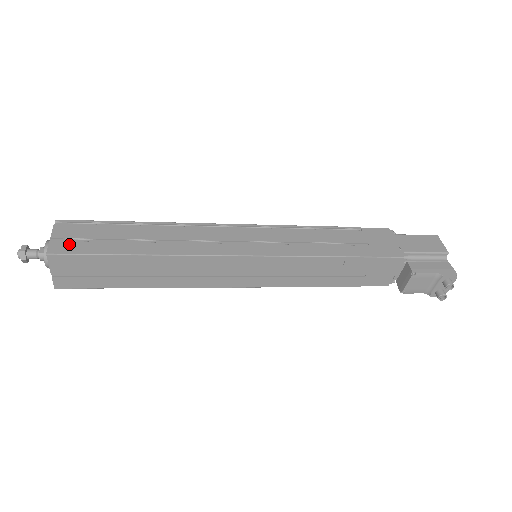
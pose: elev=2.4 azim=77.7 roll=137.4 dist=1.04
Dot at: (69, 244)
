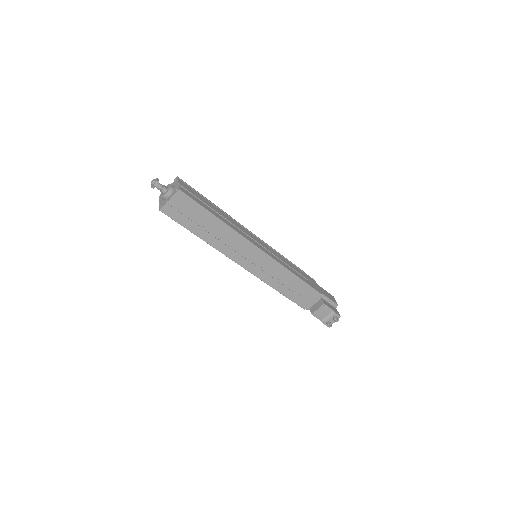
Dot at: (187, 192)
